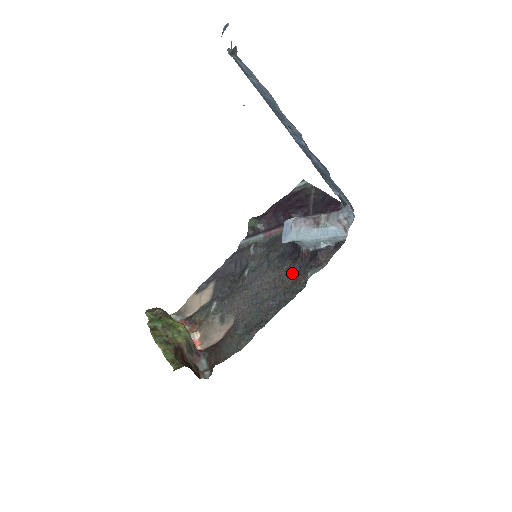
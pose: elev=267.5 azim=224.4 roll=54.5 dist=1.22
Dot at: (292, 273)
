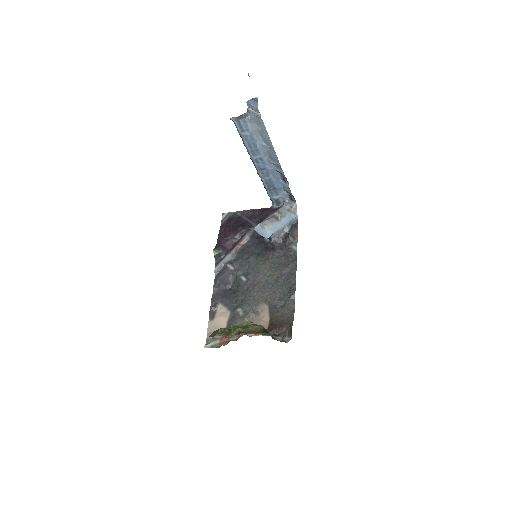
Dot at: (279, 256)
